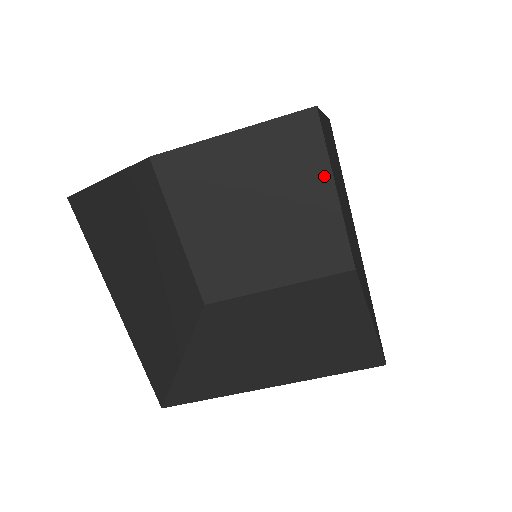
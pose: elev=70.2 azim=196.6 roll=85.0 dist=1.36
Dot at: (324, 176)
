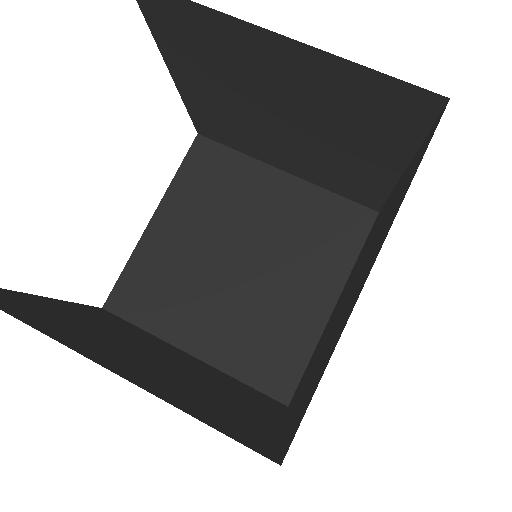
Dot at: (260, 171)
